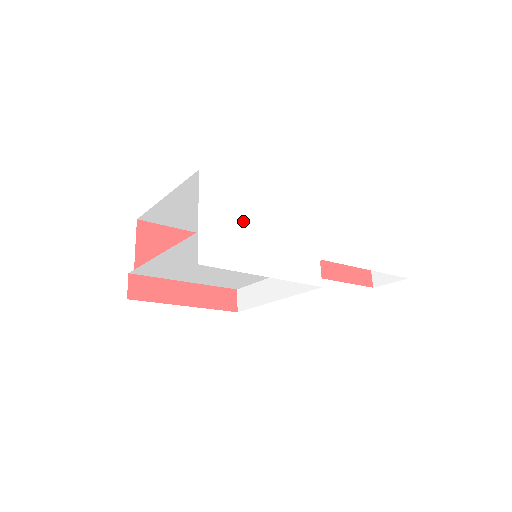
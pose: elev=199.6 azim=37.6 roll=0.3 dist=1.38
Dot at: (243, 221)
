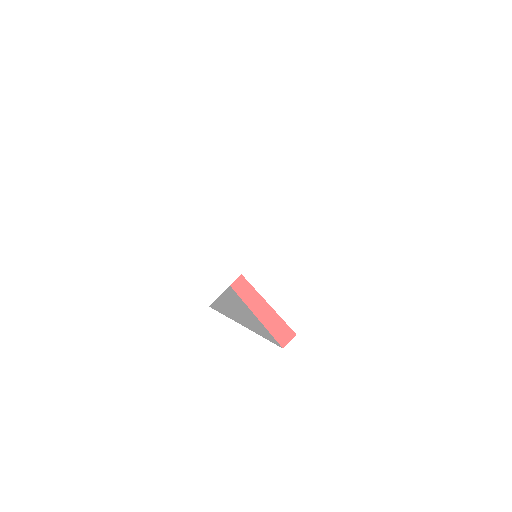
Dot at: (187, 173)
